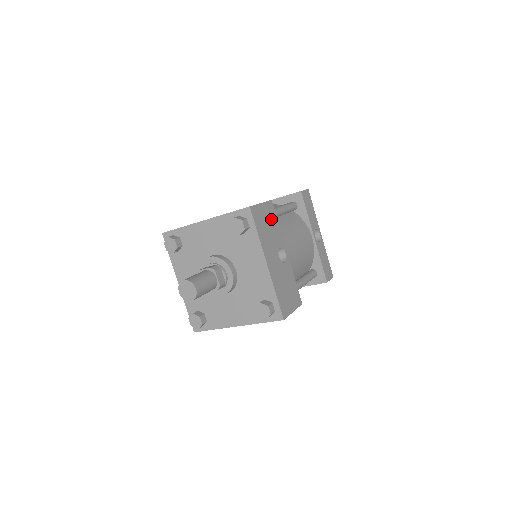
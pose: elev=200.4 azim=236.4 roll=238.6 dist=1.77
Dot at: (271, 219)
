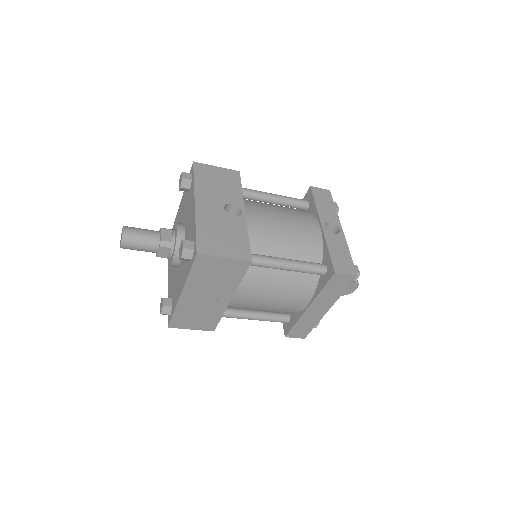
Dot at: (229, 181)
